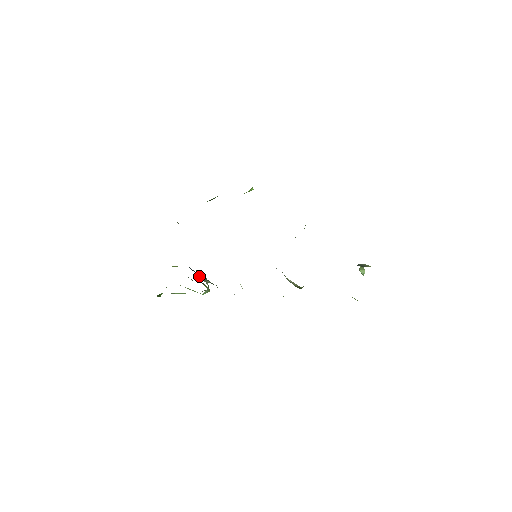
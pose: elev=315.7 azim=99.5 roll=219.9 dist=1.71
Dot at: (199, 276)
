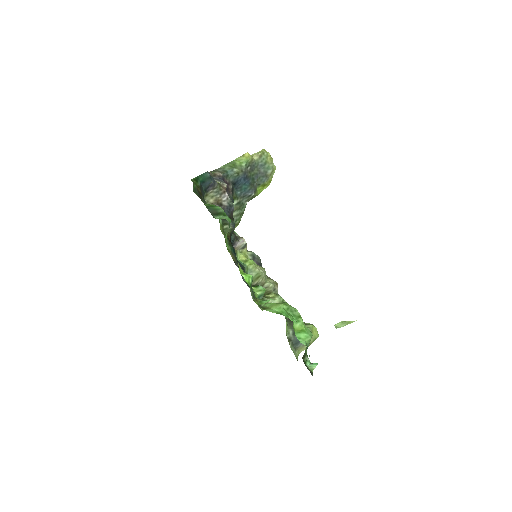
Dot at: occluded
